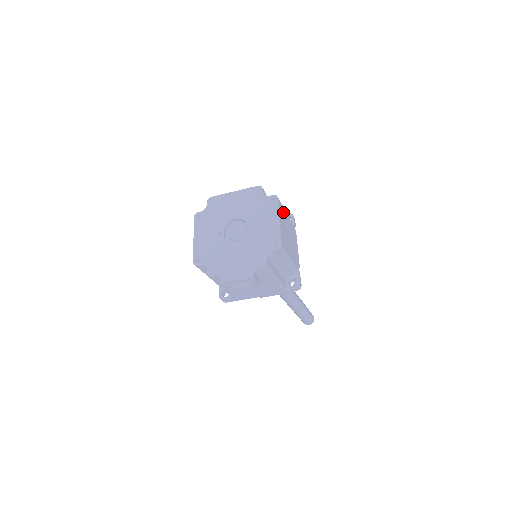
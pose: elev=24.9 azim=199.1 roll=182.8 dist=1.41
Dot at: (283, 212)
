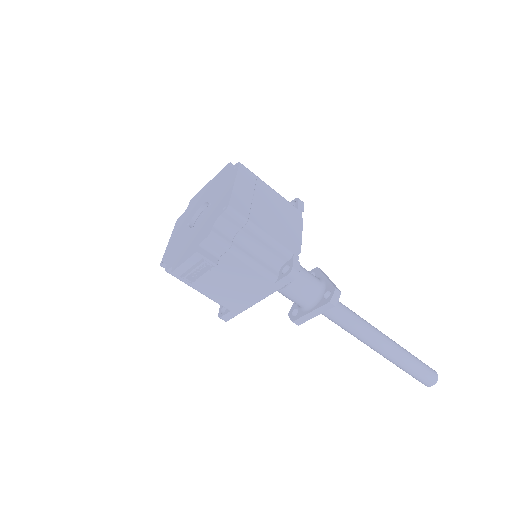
Dot at: (255, 181)
